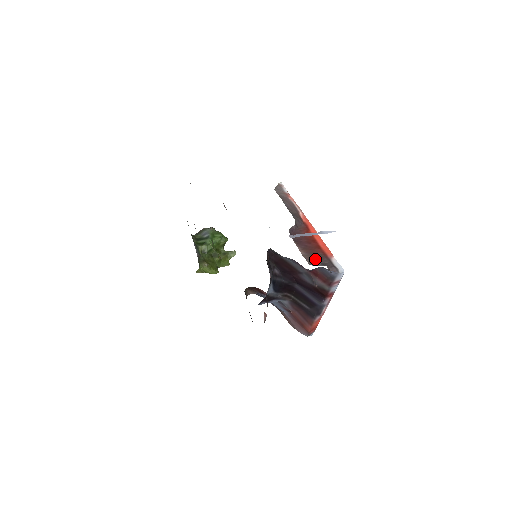
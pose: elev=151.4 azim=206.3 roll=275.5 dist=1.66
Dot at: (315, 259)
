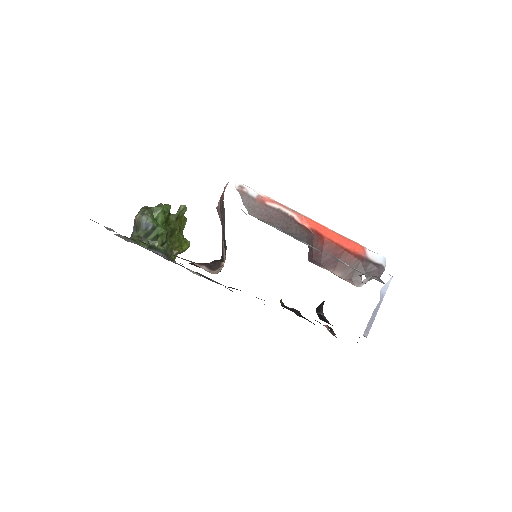
Dot at: (356, 273)
